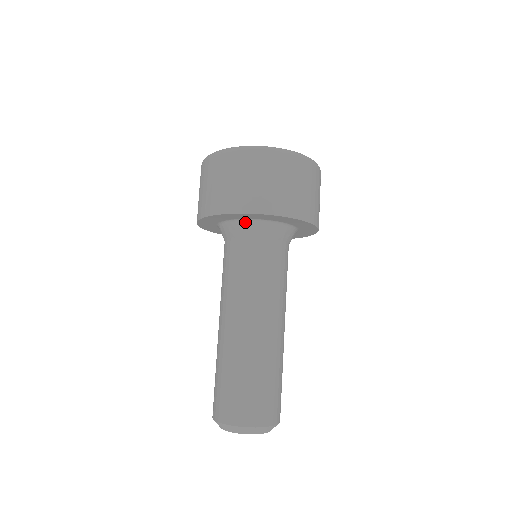
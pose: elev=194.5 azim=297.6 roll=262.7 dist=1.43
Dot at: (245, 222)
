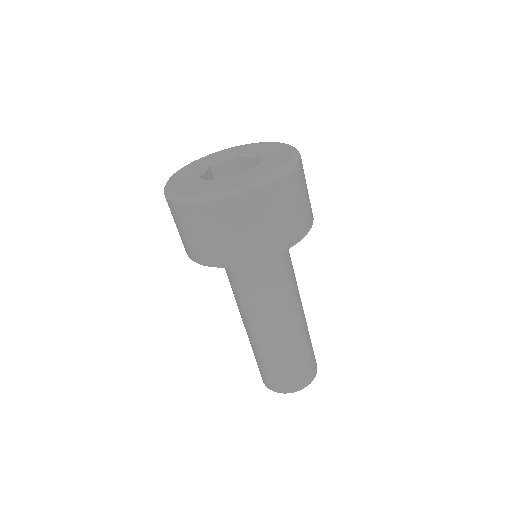
Dot at: occluded
